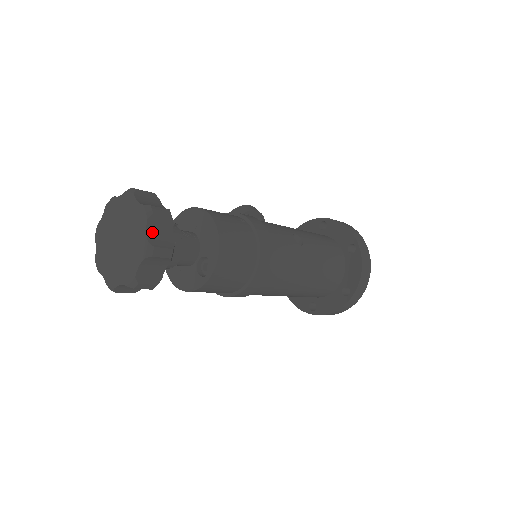
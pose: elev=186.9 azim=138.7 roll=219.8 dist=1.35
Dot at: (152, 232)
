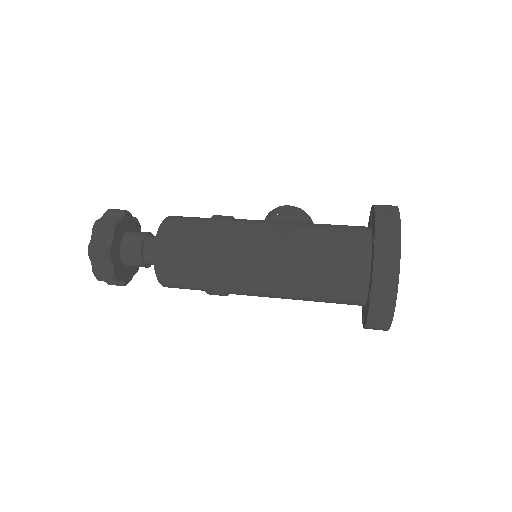
Dot at: (96, 238)
